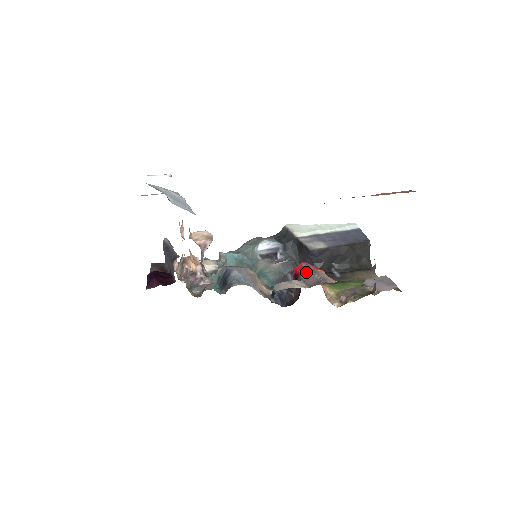
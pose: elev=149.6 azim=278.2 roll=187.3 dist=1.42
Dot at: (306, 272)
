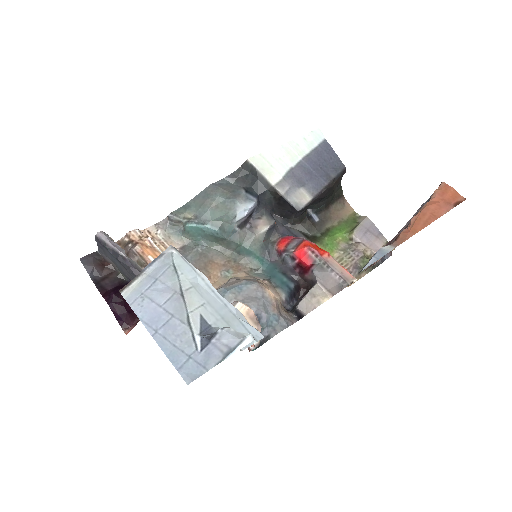
Dot at: (319, 268)
